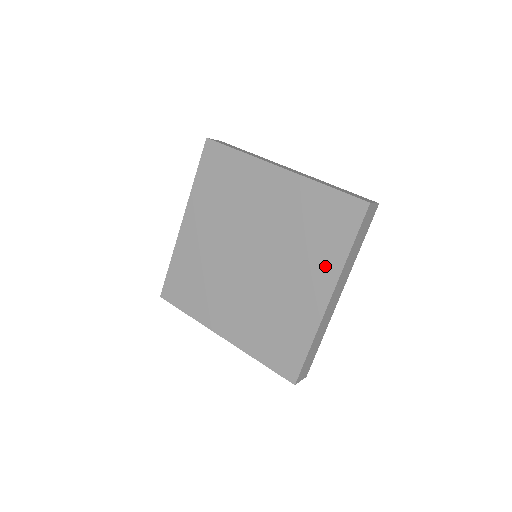
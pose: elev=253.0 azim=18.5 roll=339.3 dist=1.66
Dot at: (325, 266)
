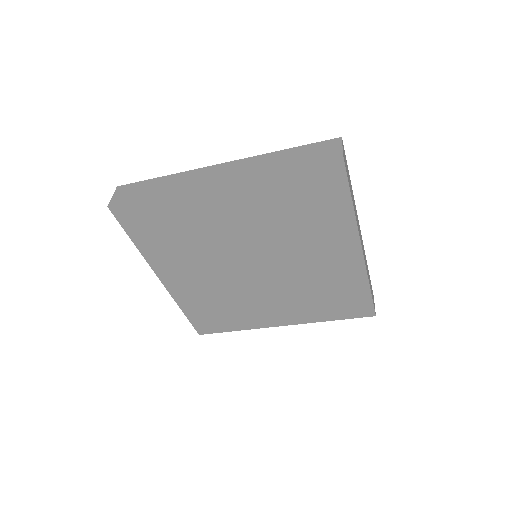
Dot at: (304, 314)
